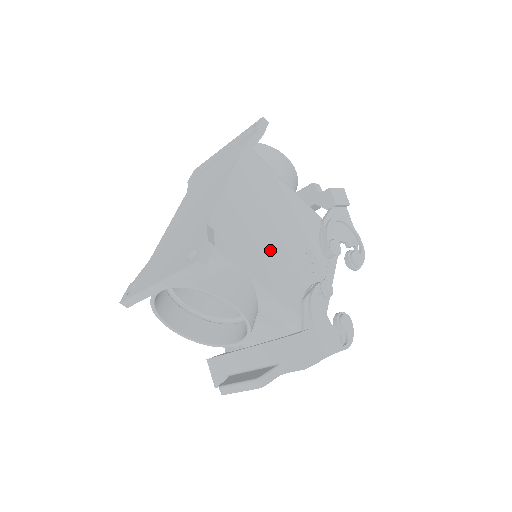
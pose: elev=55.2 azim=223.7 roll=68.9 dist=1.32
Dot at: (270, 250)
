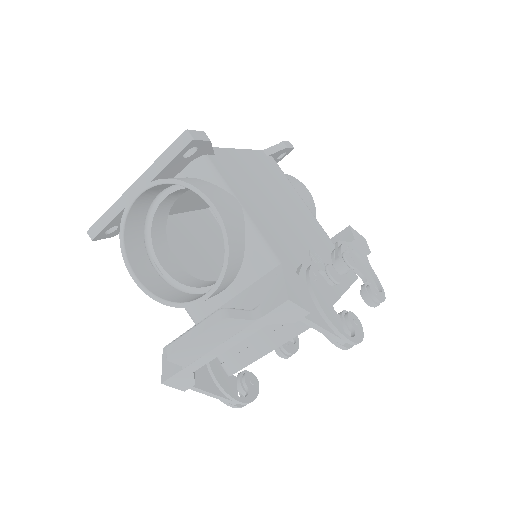
Dot at: (272, 215)
